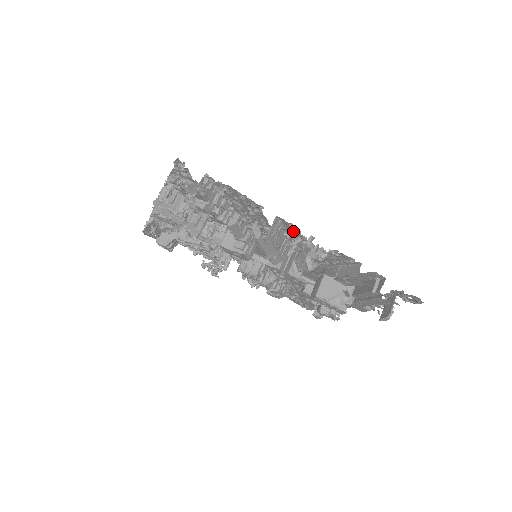
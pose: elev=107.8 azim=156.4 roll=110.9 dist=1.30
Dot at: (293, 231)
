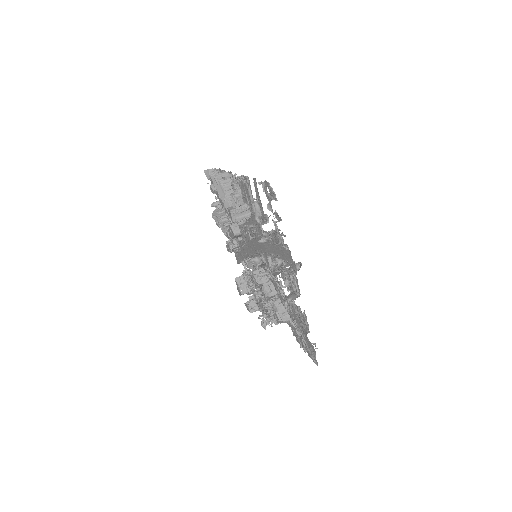
Dot at: occluded
